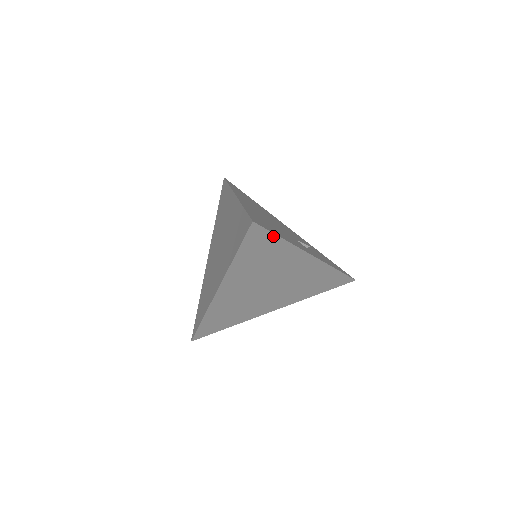
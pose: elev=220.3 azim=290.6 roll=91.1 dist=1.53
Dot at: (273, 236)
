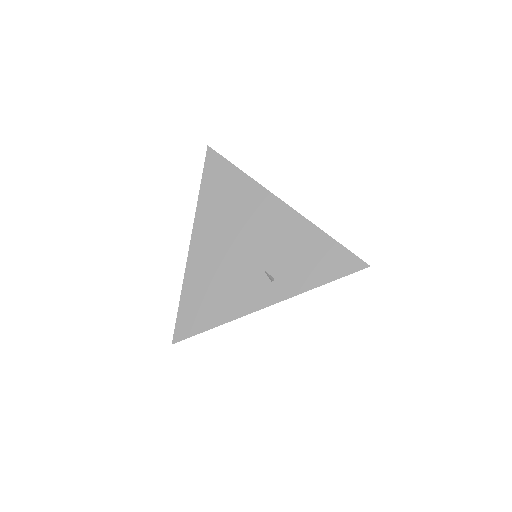
Dot at: (203, 331)
